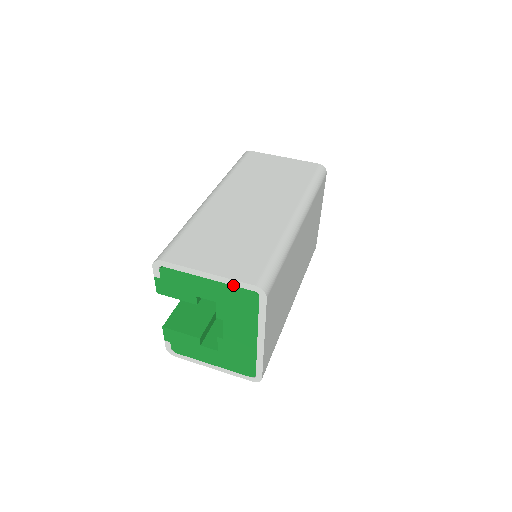
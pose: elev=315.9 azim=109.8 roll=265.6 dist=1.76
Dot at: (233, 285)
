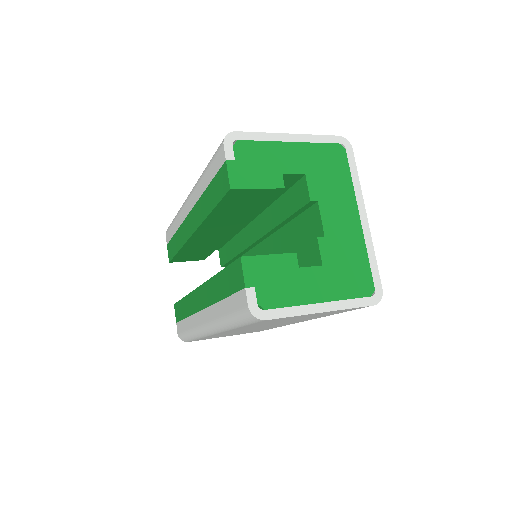
Dot at: (318, 142)
